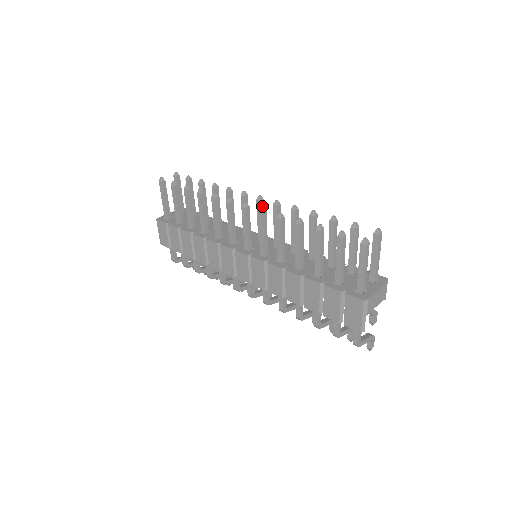
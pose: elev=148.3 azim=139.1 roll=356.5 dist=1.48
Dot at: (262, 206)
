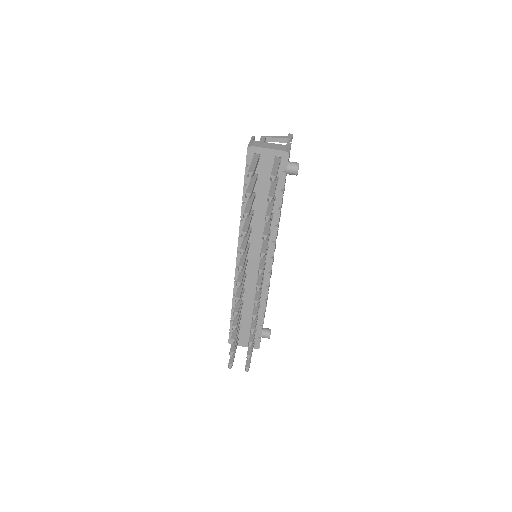
Dot at: occluded
